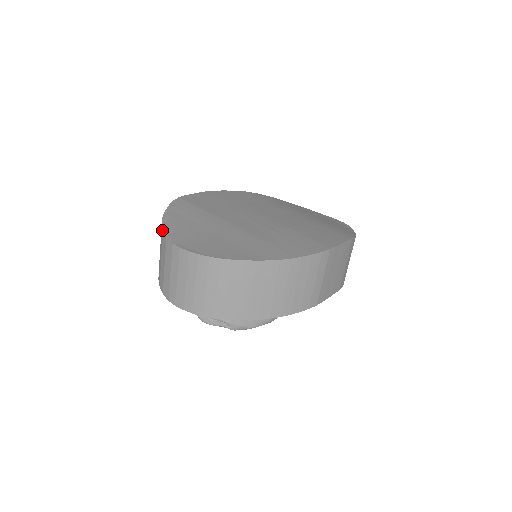
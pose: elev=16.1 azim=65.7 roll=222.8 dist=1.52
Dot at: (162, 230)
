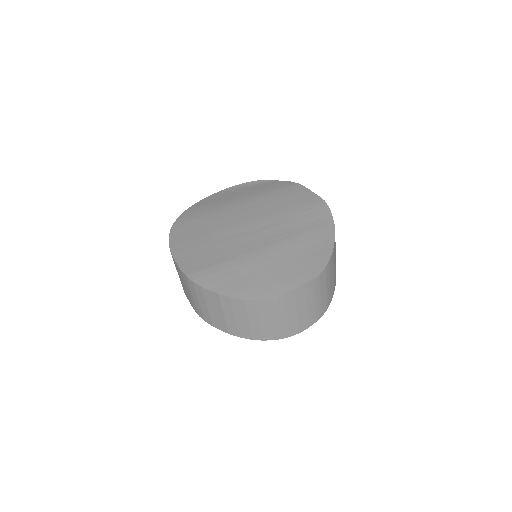
Dot at: (252, 301)
